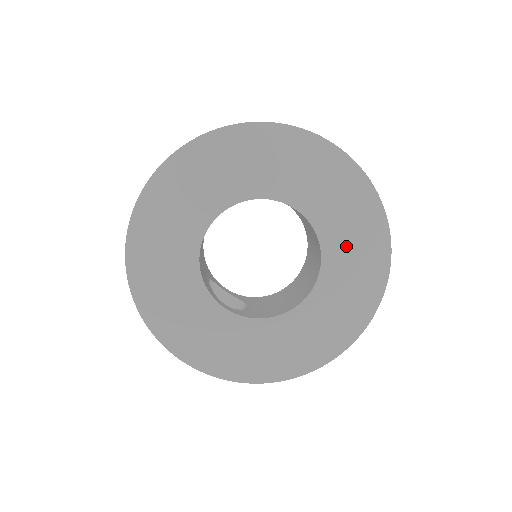
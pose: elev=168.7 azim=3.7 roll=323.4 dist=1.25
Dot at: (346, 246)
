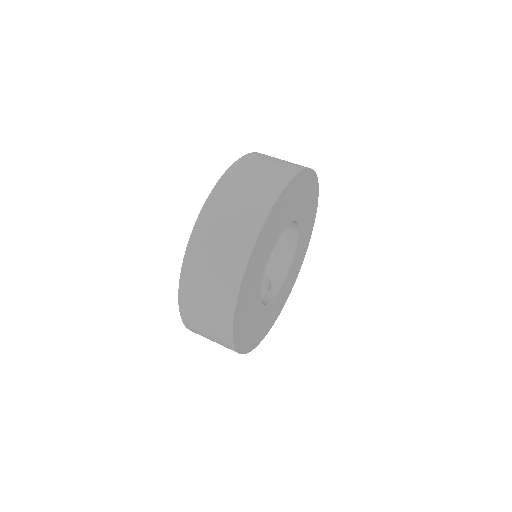
Dot at: (304, 204)
